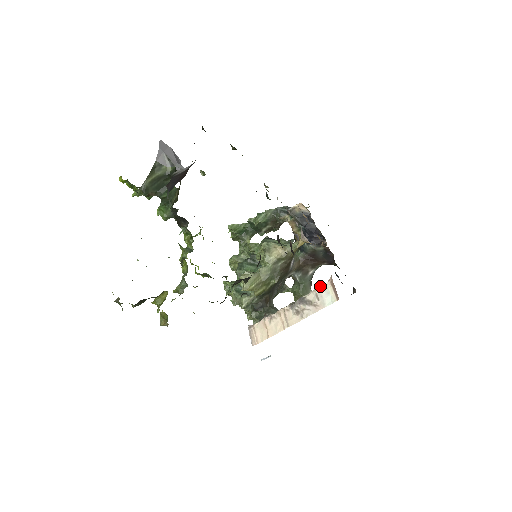
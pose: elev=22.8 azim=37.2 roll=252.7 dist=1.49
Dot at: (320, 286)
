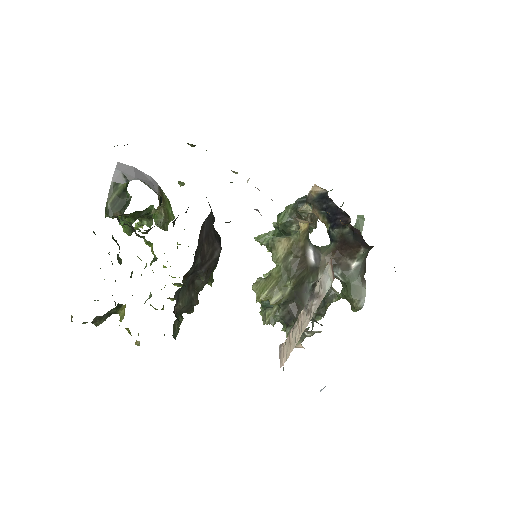
Dot at: (324, 270)
